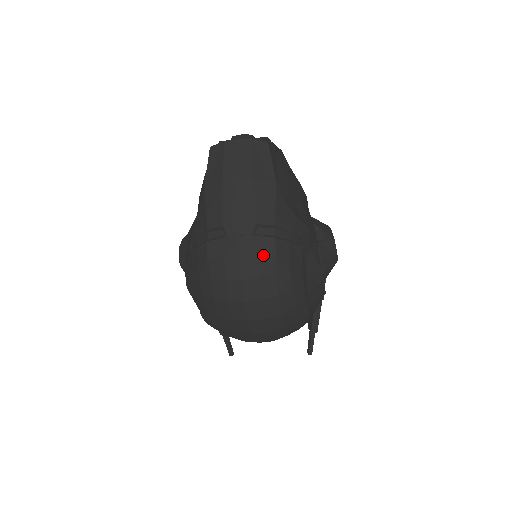
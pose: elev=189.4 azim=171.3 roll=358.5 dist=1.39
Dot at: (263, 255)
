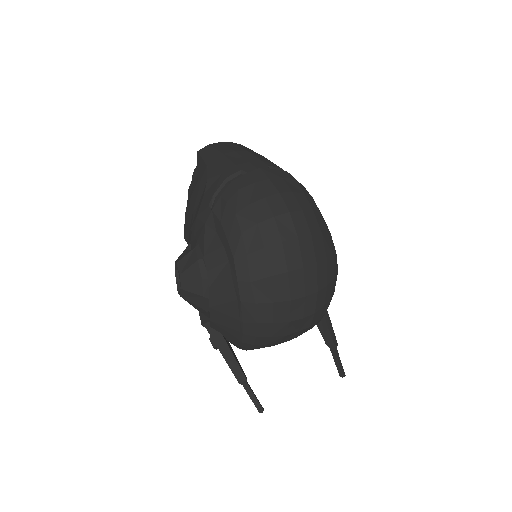
Dot at: (286, 178)
